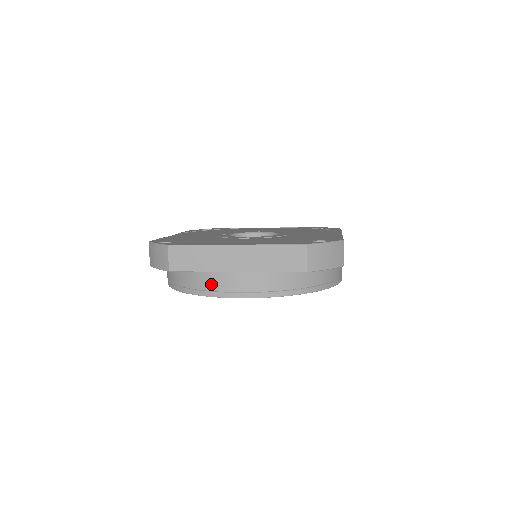
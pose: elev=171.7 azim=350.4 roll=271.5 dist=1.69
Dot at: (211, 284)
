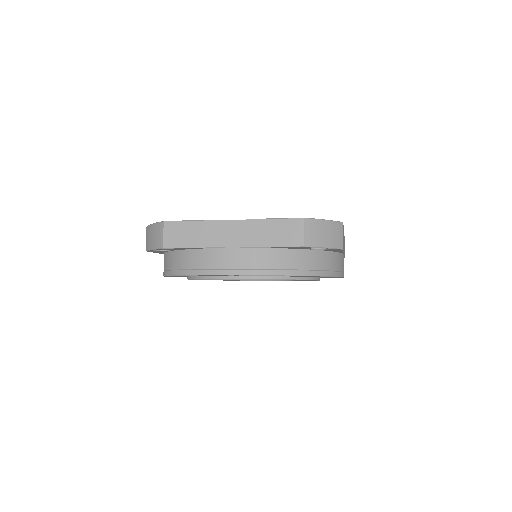
Dot at: (205, 261)
